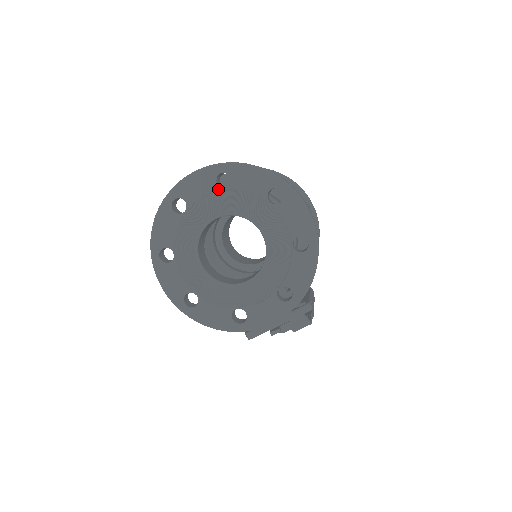
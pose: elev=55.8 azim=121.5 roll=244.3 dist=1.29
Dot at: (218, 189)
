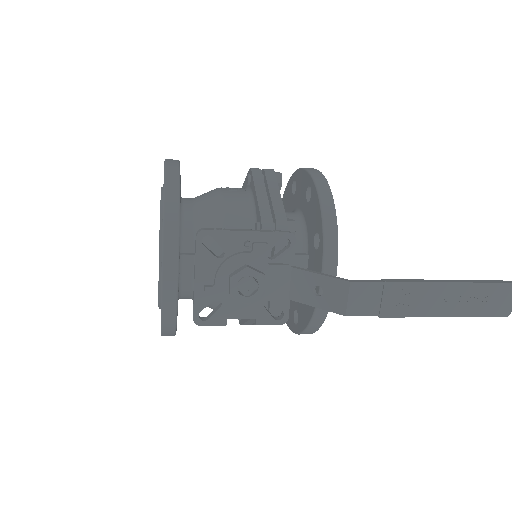
Dot at: occluded
